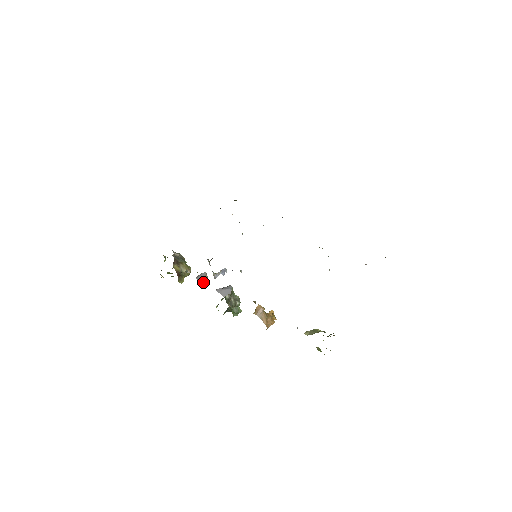
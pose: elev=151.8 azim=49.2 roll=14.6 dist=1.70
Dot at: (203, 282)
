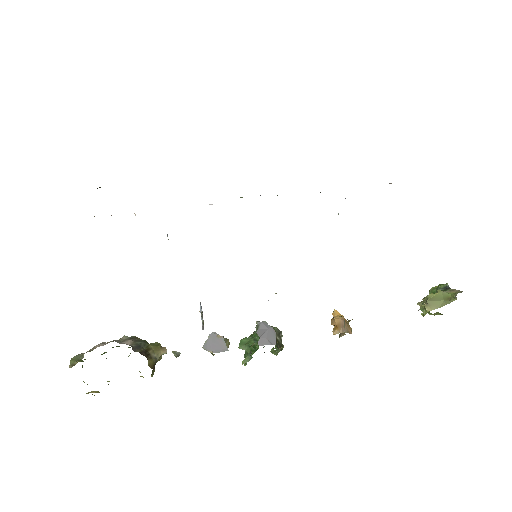
Dot at: (227, 349)
